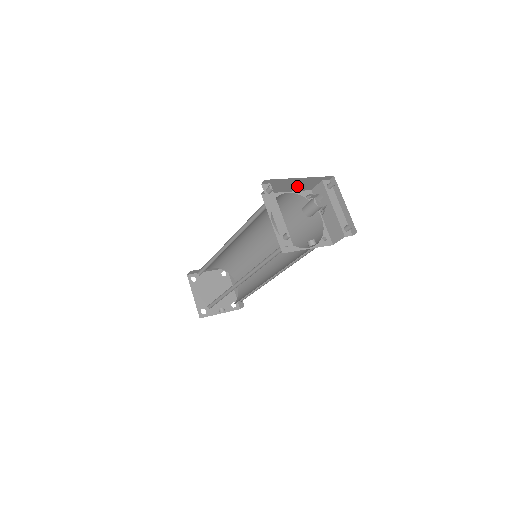
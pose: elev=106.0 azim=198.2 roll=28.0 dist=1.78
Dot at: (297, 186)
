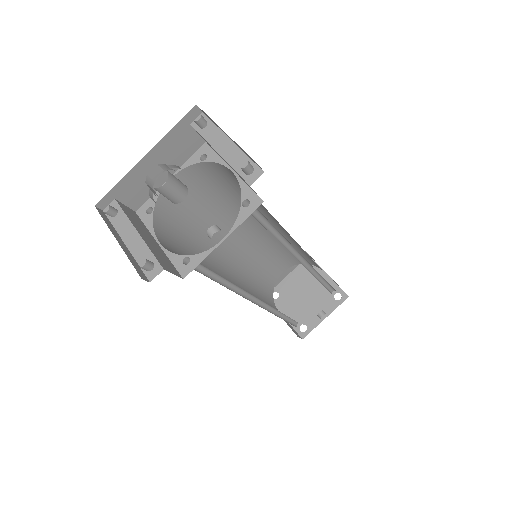
Dot at: (168, 162)
